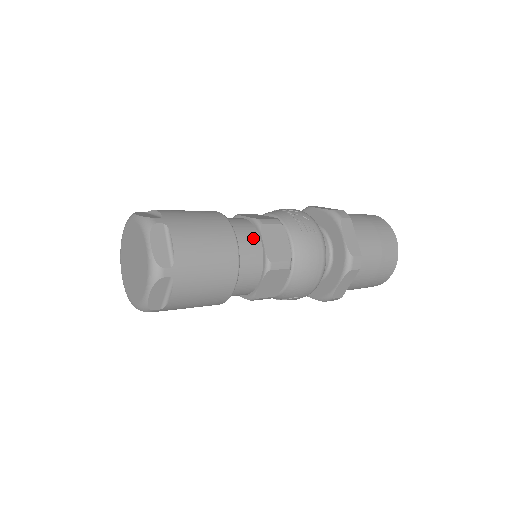
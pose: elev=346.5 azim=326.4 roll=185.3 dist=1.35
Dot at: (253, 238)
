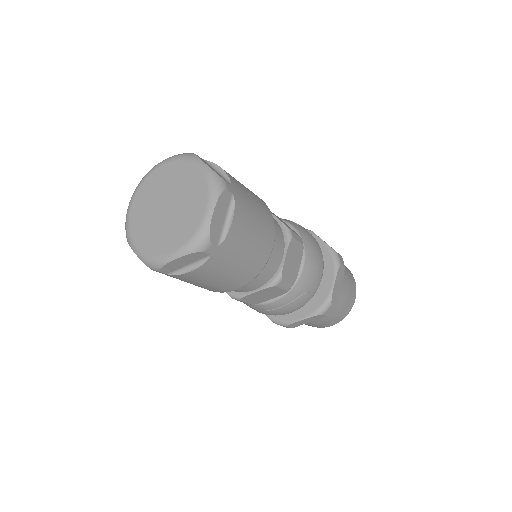
Dot at: occluded
